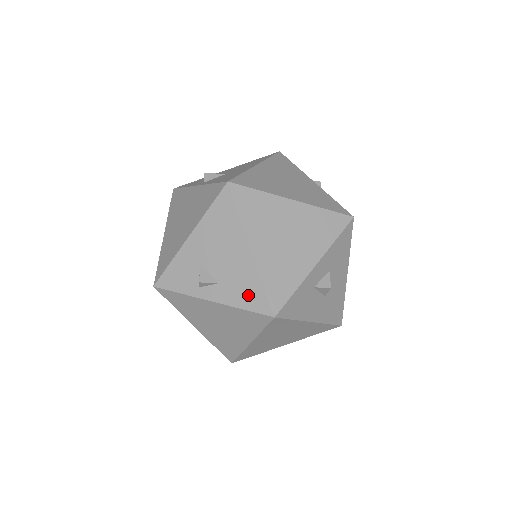
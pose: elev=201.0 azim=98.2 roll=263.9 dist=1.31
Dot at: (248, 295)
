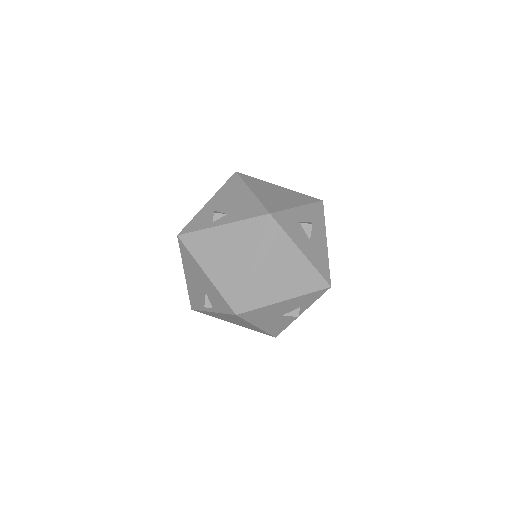
Dot at: (250, 211)
